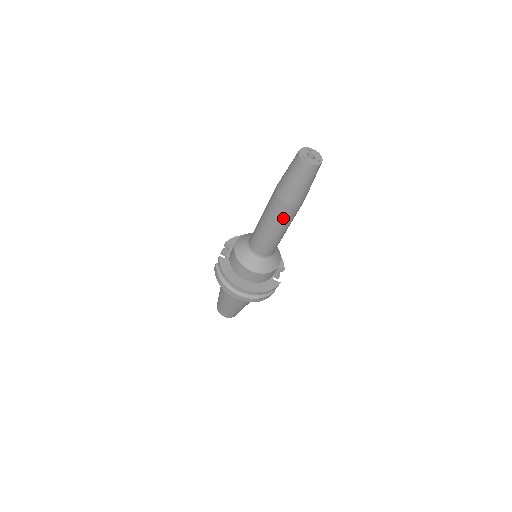
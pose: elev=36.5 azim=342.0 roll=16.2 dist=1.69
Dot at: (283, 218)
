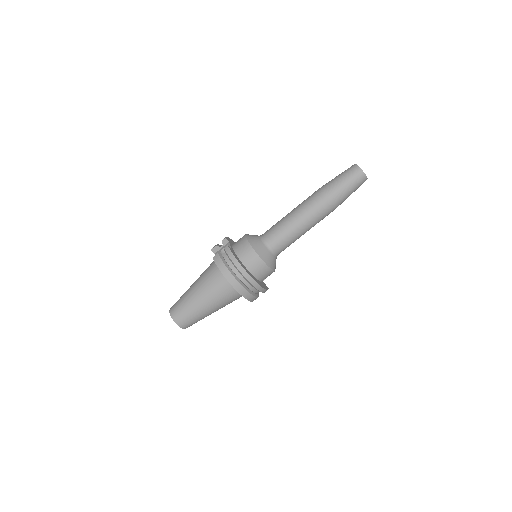
Dot at: (319, 216)
